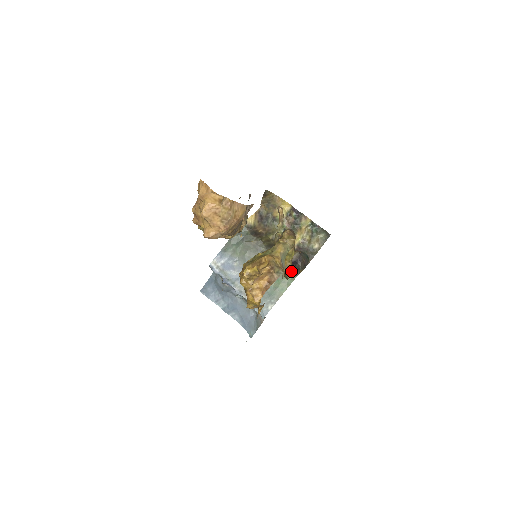
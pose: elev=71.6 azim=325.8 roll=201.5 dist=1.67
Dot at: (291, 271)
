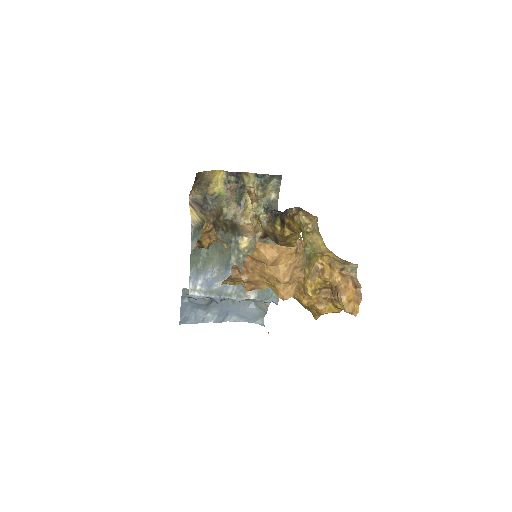
Dot at: occluded
